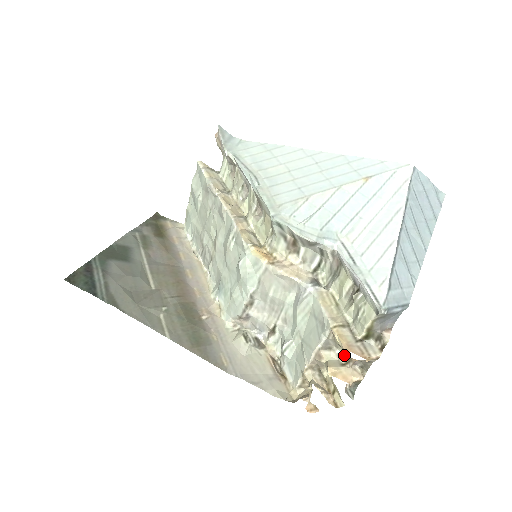
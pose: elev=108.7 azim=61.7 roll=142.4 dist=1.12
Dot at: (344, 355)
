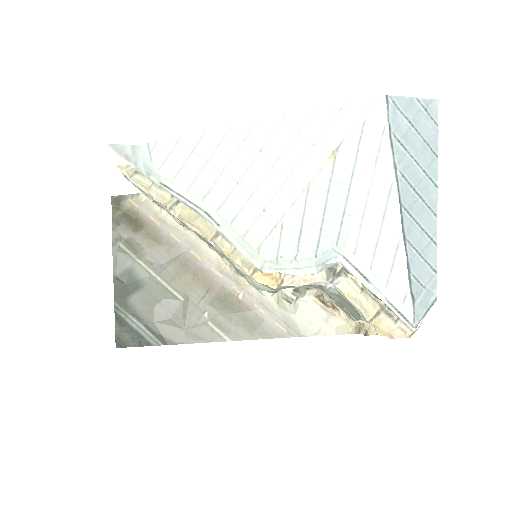
Dot at: occluded
